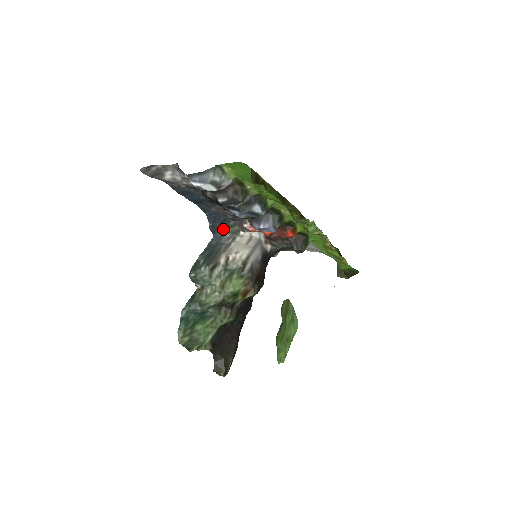
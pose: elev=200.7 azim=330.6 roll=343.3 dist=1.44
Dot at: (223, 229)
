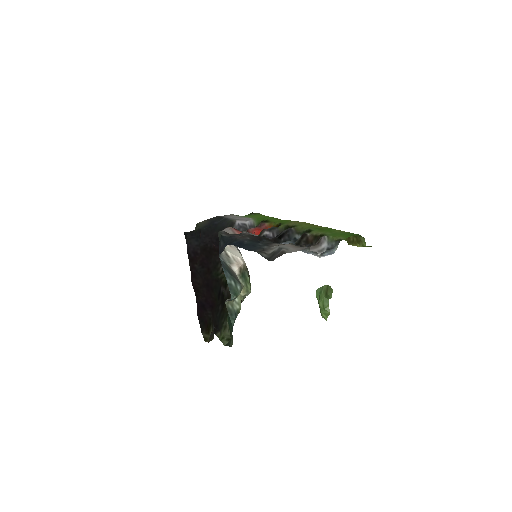
Dot at: (220, 245)
